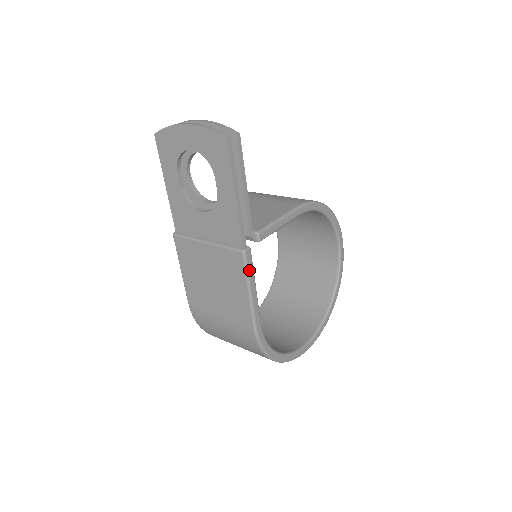
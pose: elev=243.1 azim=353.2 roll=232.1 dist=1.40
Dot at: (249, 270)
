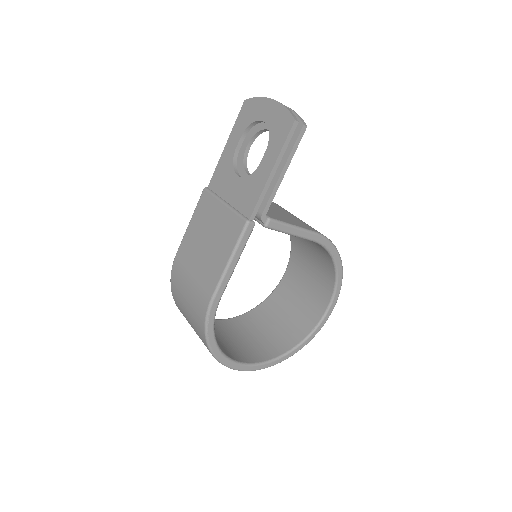
Dot at: (242, 241)
